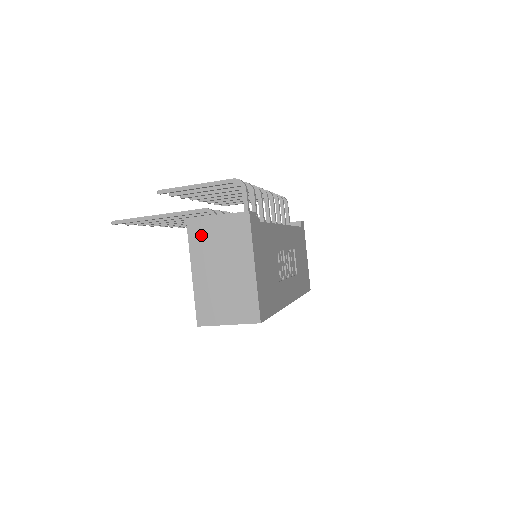
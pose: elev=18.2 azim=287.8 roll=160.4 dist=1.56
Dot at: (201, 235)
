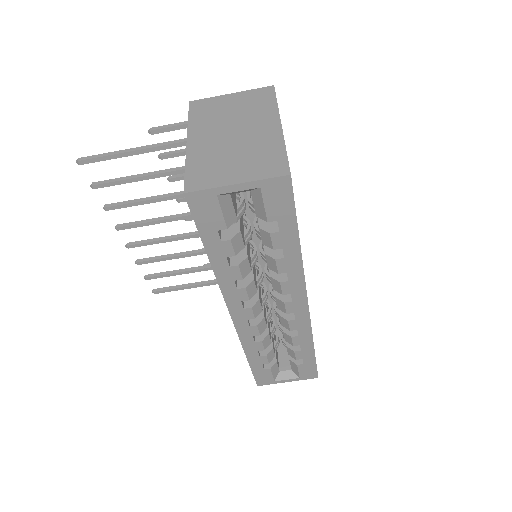
Dot at: (207, 110)
